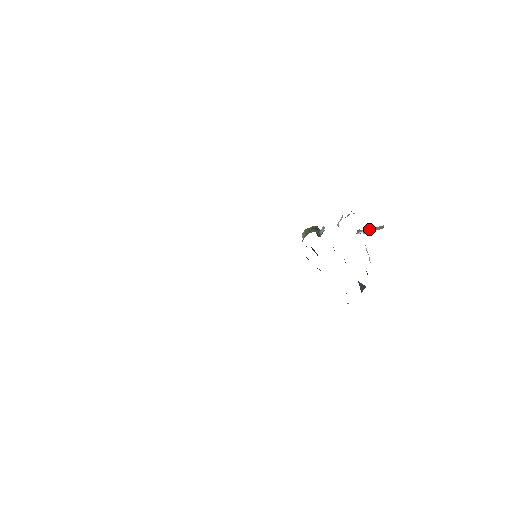
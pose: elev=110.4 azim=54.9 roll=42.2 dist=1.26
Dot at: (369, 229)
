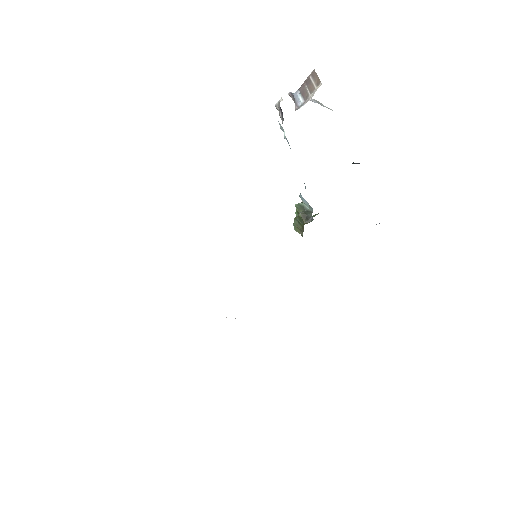
Dot at: (302, 88)
